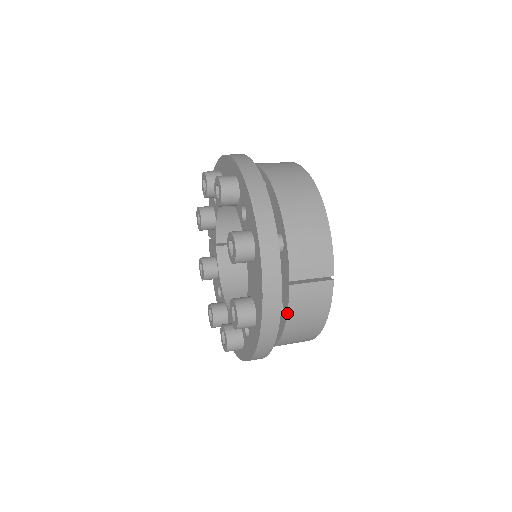
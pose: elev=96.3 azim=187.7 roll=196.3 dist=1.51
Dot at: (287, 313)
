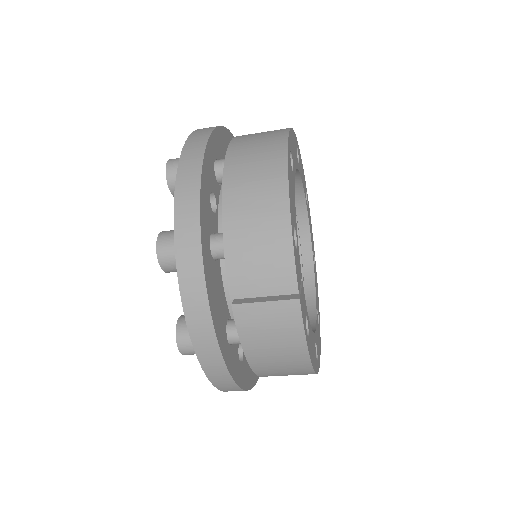
Dot at: (240, 341)
